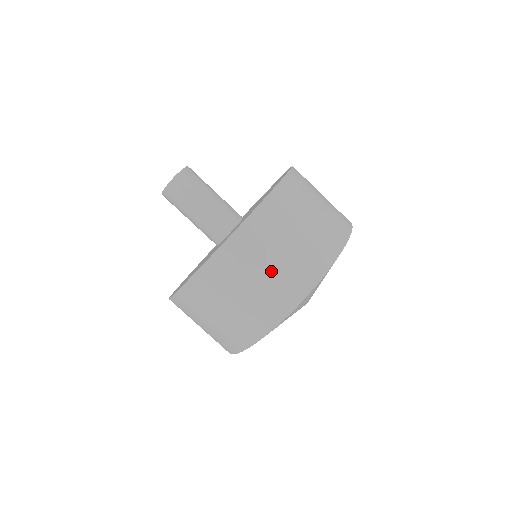
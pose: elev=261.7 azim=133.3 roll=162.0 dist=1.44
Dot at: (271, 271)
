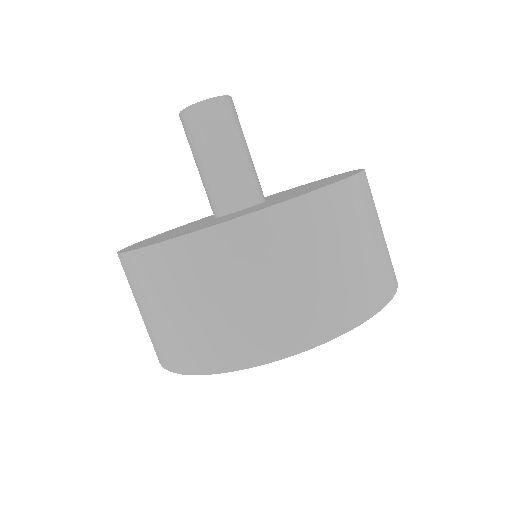
Dot at: (354, 259)
